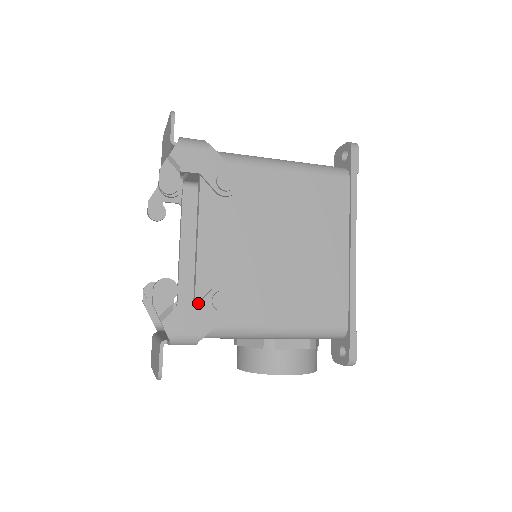
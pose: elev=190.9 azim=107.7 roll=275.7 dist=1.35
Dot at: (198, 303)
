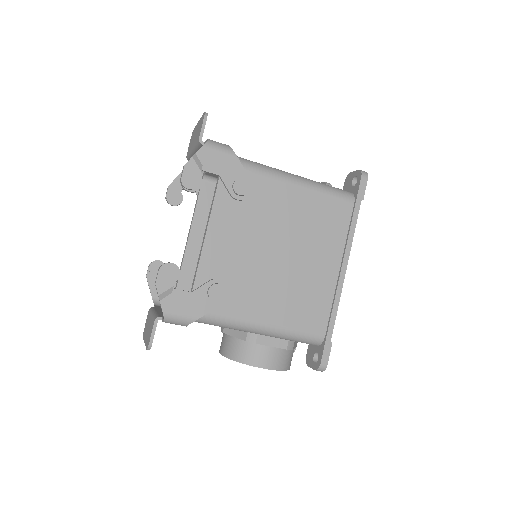
Dot at: (195, 290)
